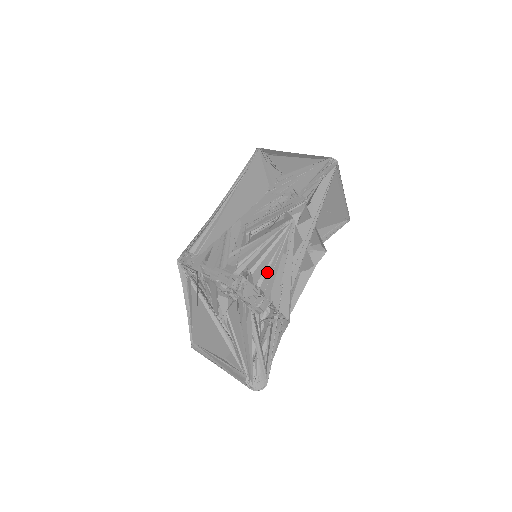
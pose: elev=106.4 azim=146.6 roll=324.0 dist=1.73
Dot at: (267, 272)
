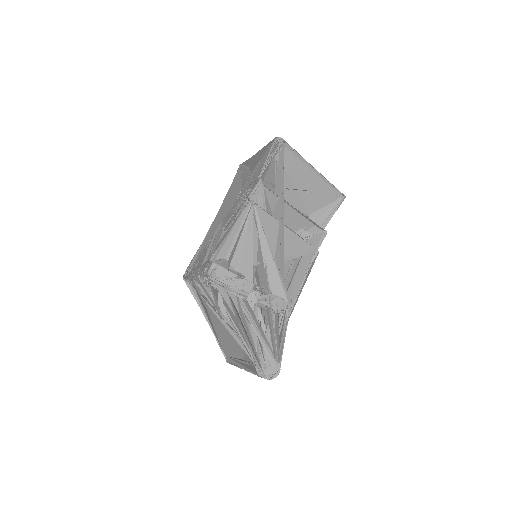
Dot at: (241, 255)
